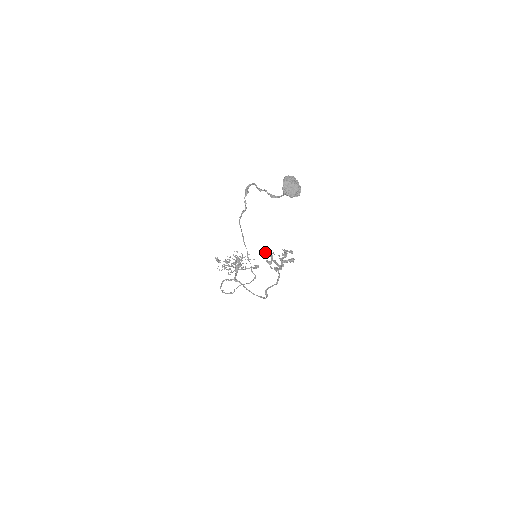
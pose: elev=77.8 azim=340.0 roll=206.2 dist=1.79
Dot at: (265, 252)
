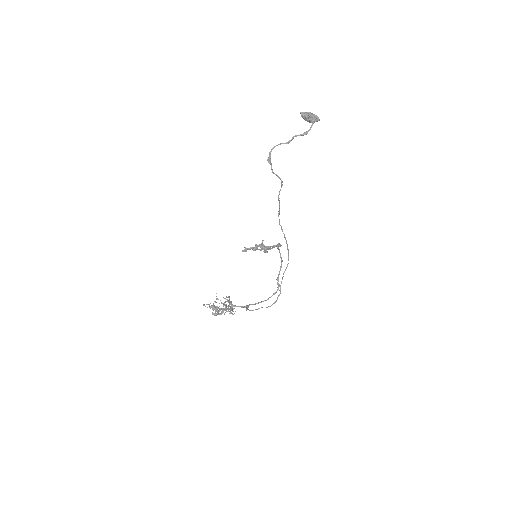
Dot at: (256, 248)
